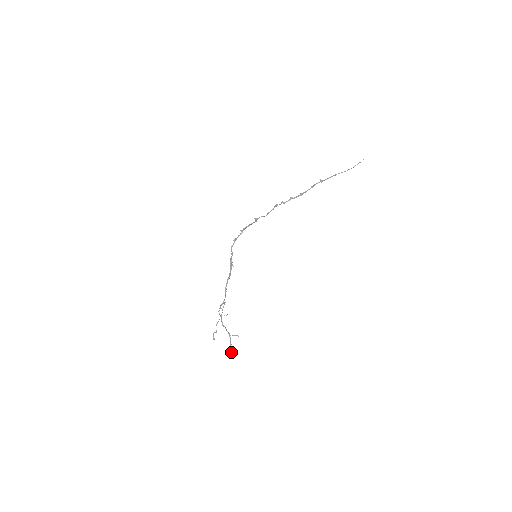
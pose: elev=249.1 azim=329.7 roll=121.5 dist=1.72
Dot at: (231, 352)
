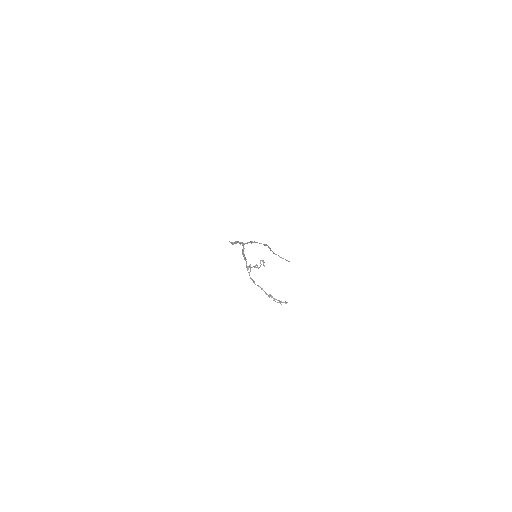
Dot at: (285, 303)
